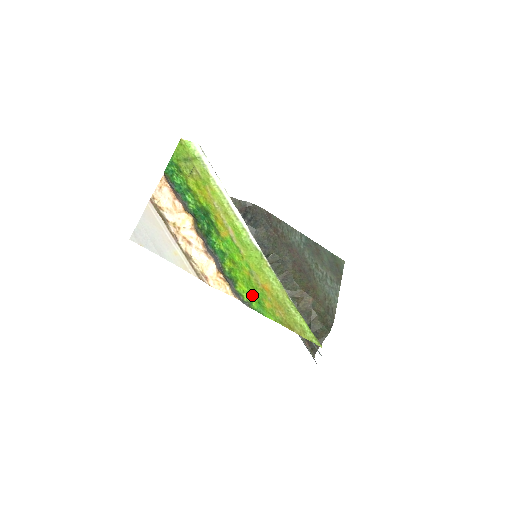
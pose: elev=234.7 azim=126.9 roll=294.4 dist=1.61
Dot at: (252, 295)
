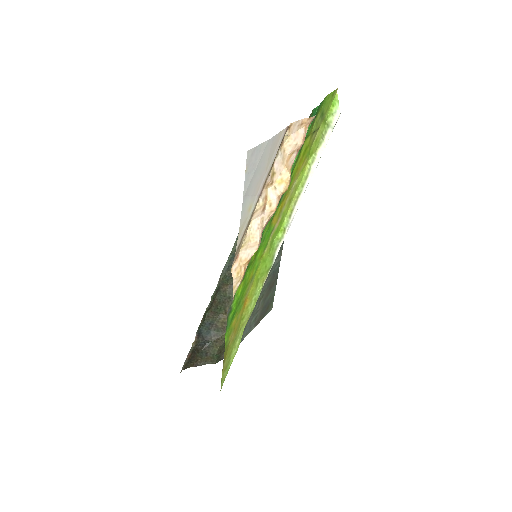
Dot at: (237, 303)
